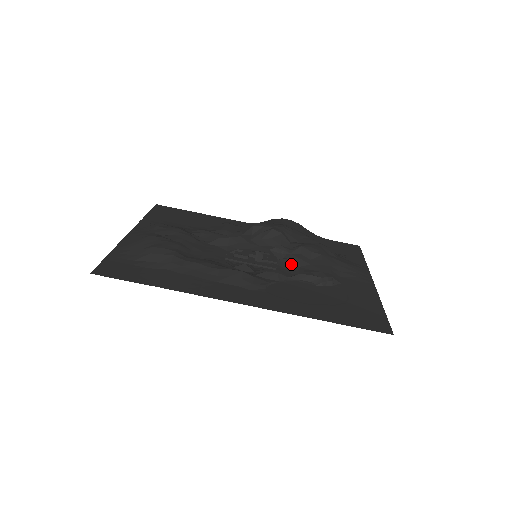
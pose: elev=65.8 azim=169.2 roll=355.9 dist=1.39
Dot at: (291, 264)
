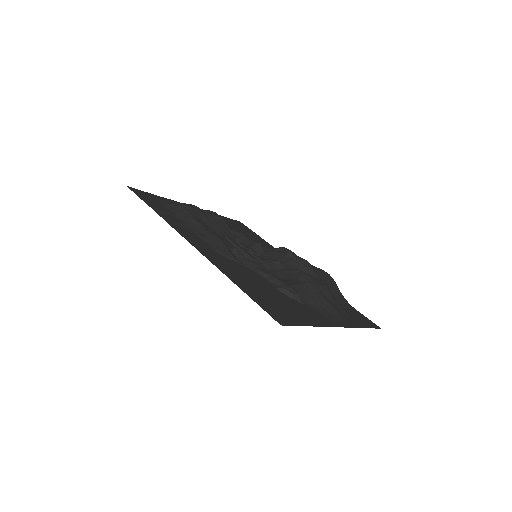
Dot at: (277, 274)
